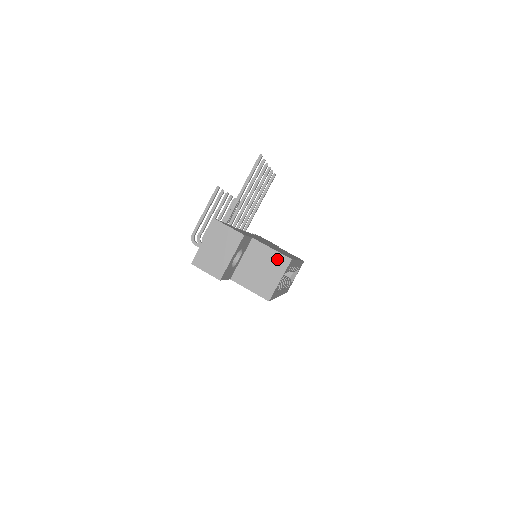
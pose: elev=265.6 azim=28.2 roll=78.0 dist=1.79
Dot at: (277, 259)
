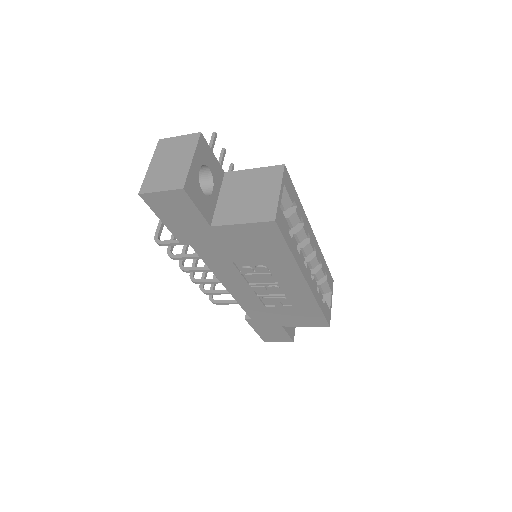
Dot at: (265, 174)
